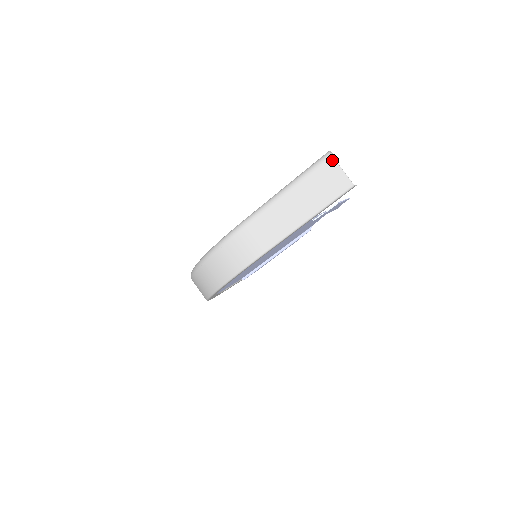
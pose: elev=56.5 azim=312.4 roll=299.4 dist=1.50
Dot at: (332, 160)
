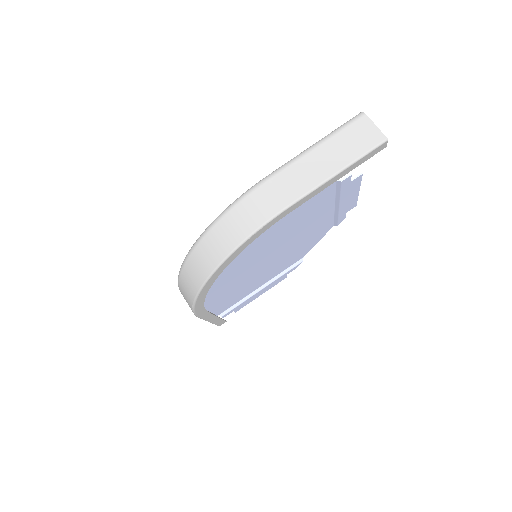
Dot at: (365, 117)
